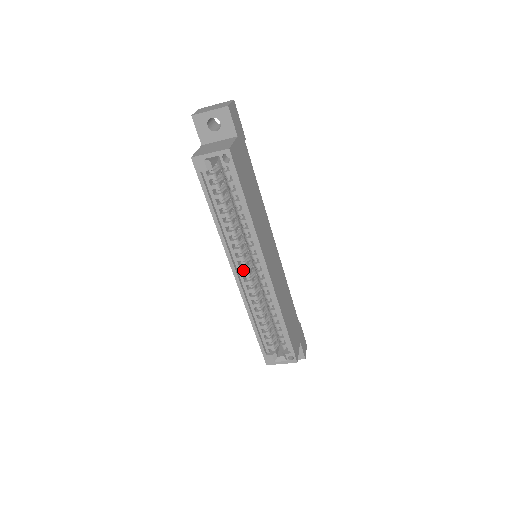
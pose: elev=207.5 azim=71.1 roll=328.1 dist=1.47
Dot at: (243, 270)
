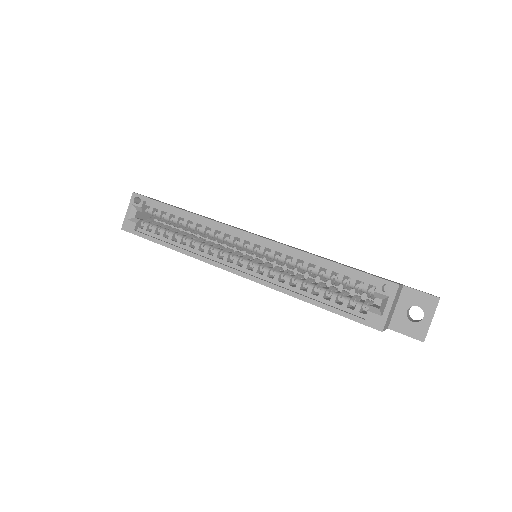
Dot at: occluded
